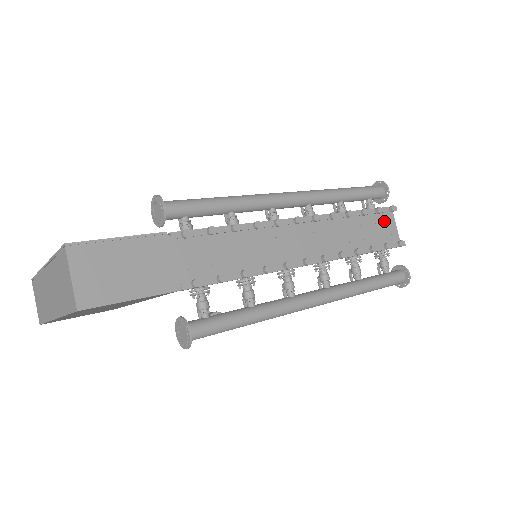
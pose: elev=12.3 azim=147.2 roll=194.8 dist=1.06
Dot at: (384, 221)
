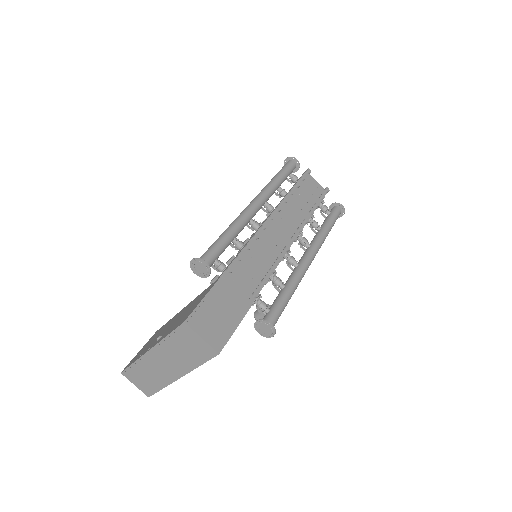
Dot at: (308, 182)
